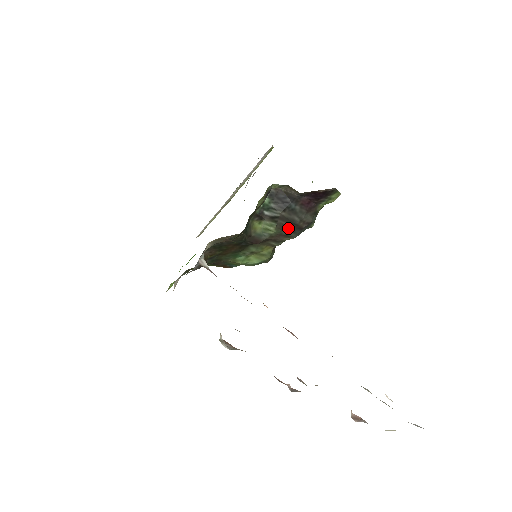
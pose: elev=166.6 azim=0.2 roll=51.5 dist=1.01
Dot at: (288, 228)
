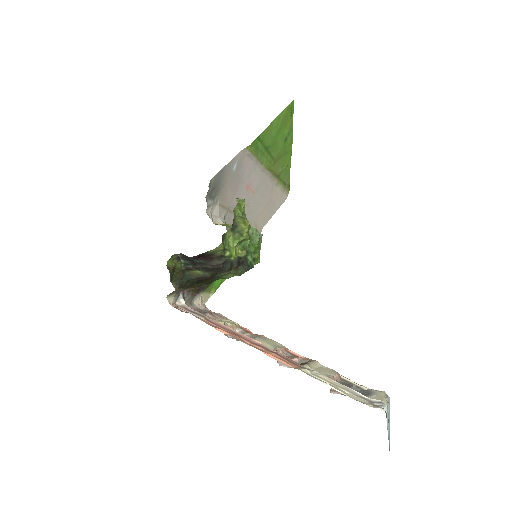
Dot at: (213, 270)
